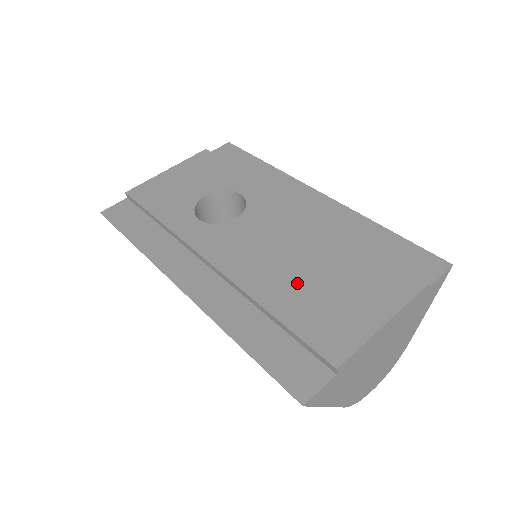
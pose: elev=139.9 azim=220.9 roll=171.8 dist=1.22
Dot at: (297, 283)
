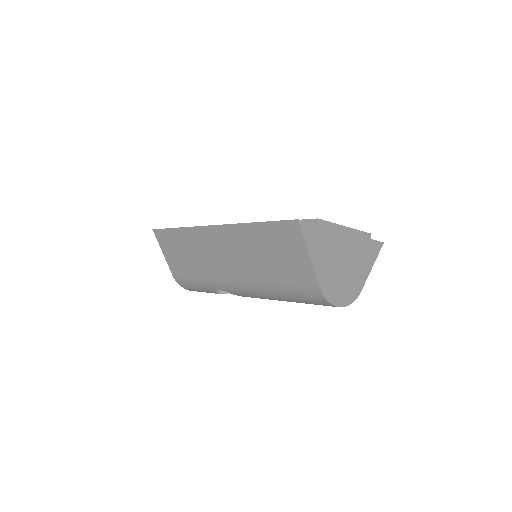
Dot at: occluded
